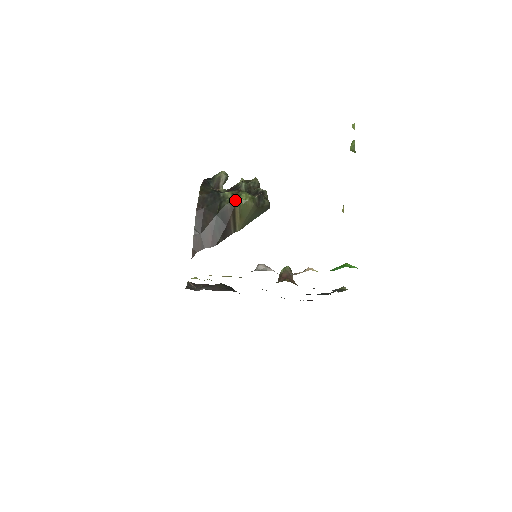
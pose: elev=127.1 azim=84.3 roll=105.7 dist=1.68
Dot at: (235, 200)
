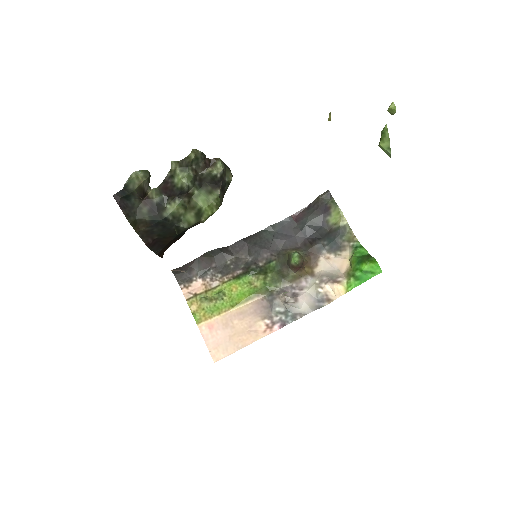
Dot at: (199, 221)
